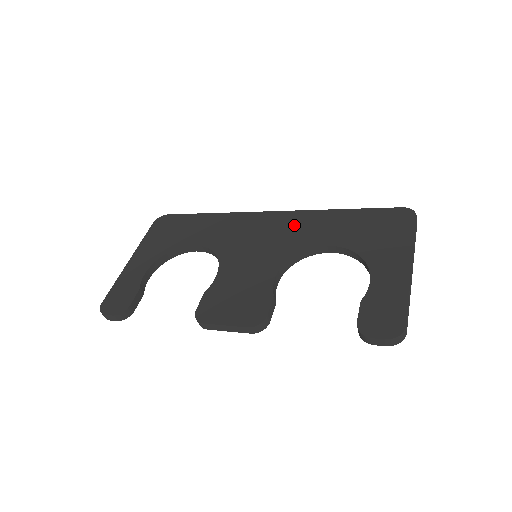
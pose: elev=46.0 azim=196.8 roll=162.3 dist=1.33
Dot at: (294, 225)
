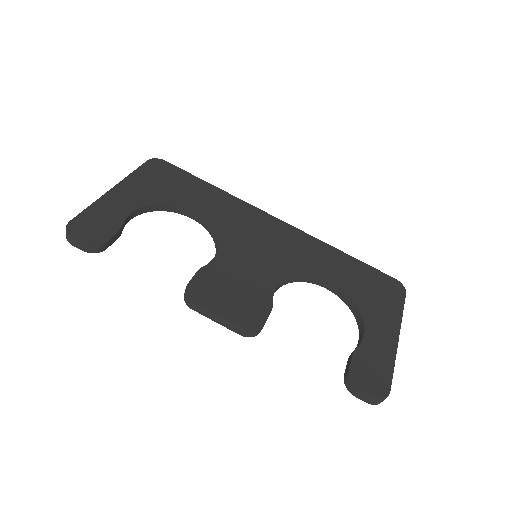
Dot at: (299, 244)
